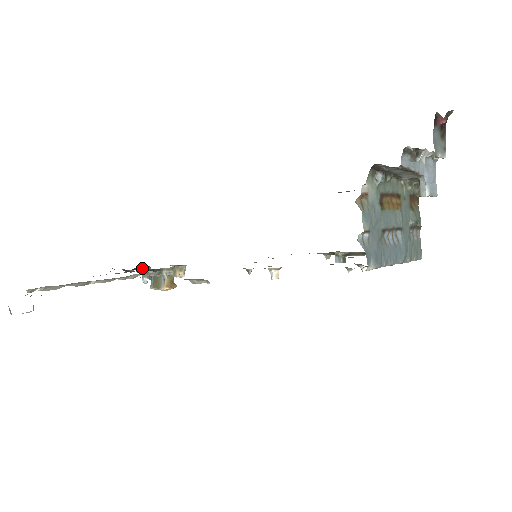
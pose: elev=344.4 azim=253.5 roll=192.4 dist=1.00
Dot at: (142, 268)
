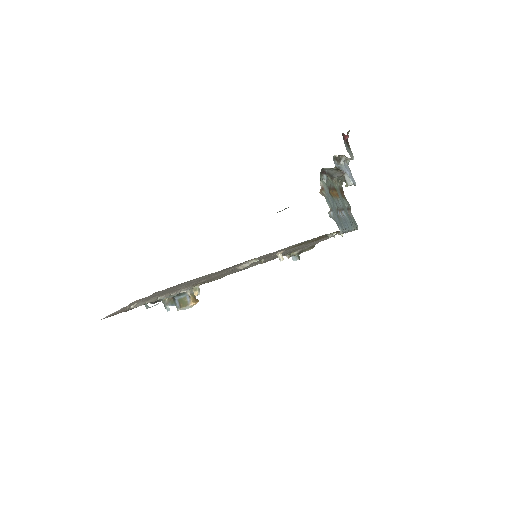
Dot at: (163, 299)
